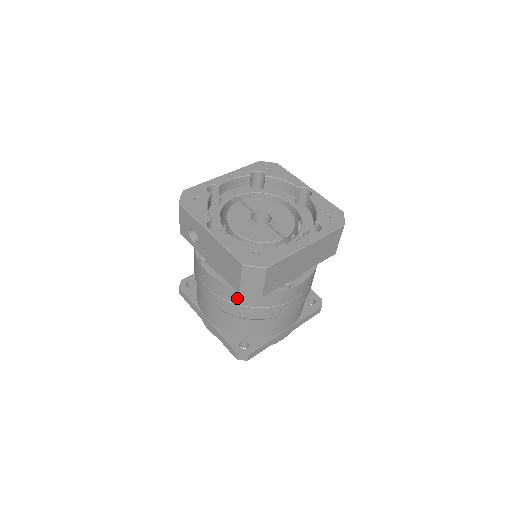
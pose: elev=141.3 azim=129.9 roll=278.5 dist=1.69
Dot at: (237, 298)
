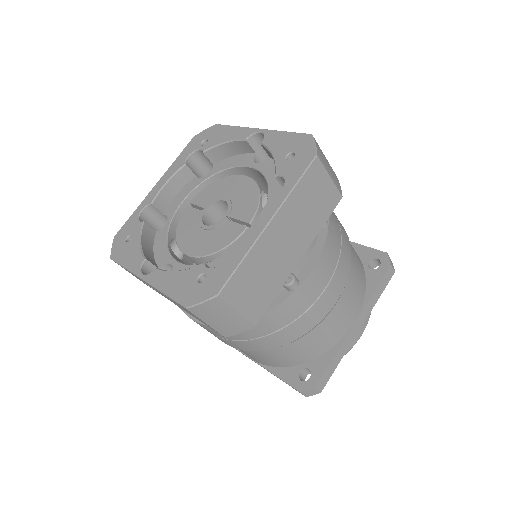
Dot at: (243, 334)
